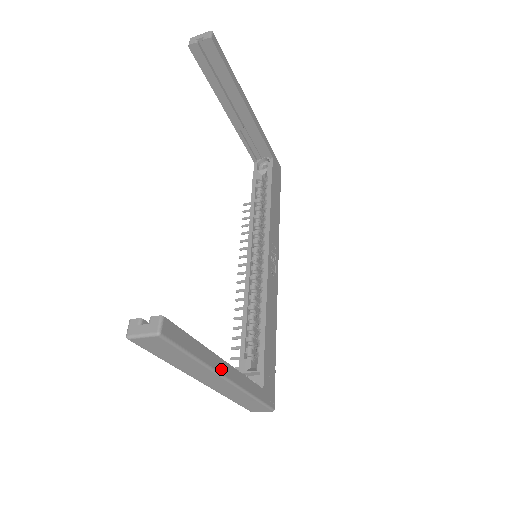
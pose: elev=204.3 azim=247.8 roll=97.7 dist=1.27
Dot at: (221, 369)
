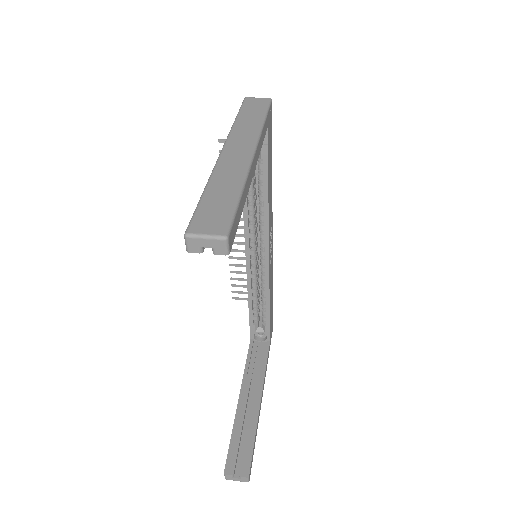
Dot at: occluded
